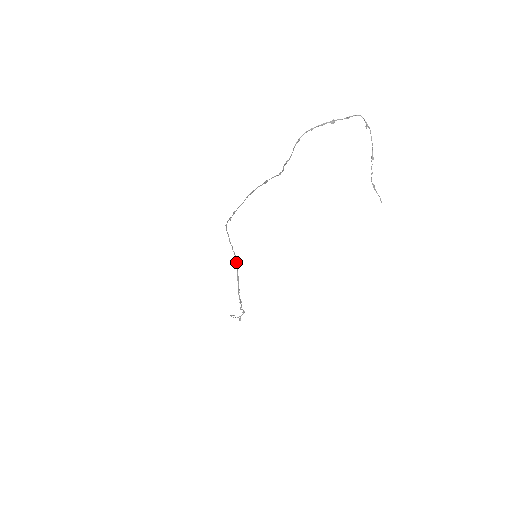
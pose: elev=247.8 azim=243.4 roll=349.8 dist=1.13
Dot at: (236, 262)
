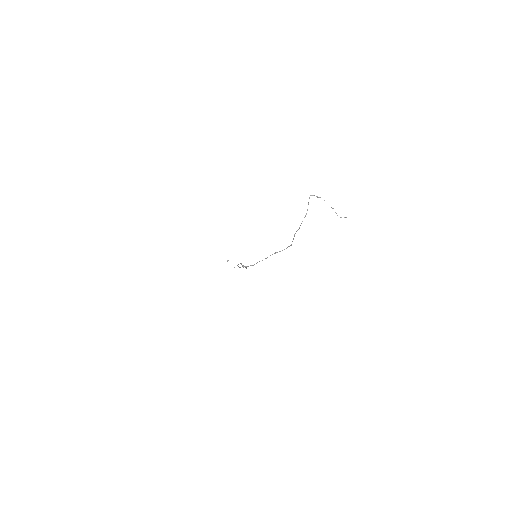
Dot at: (241, 264)
